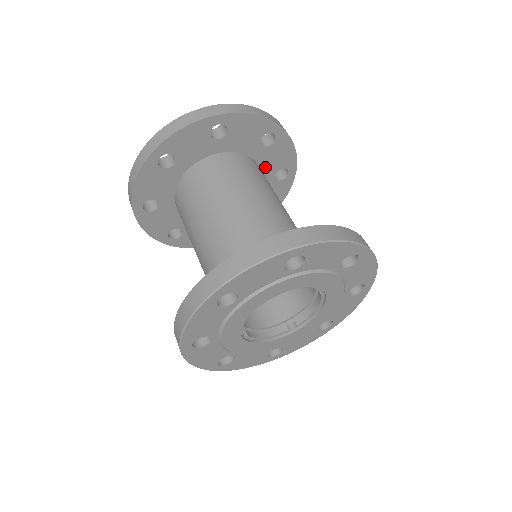
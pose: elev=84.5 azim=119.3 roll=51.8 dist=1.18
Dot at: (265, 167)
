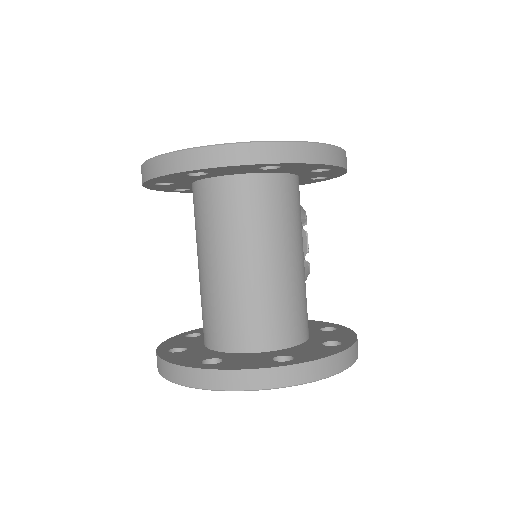
Dot at: (305, 176)
